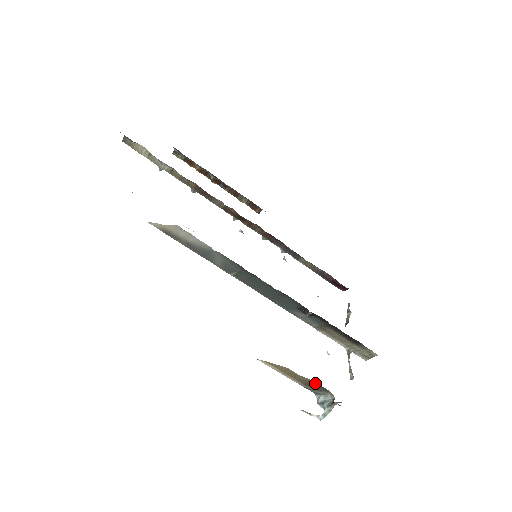
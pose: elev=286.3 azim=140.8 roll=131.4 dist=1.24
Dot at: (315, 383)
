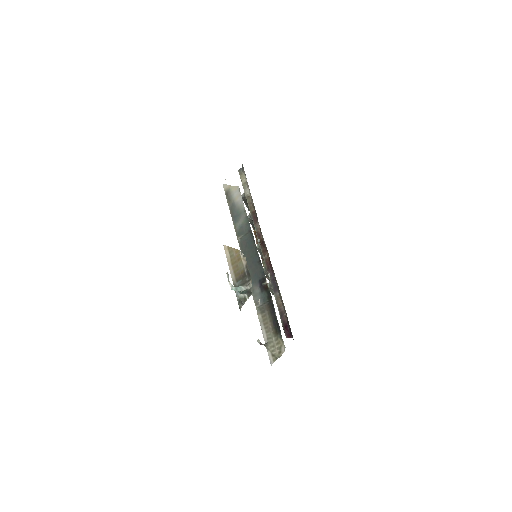
Dot at: (247, 269)
